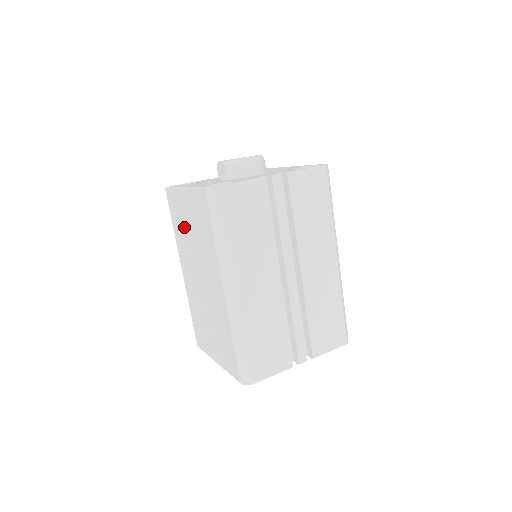
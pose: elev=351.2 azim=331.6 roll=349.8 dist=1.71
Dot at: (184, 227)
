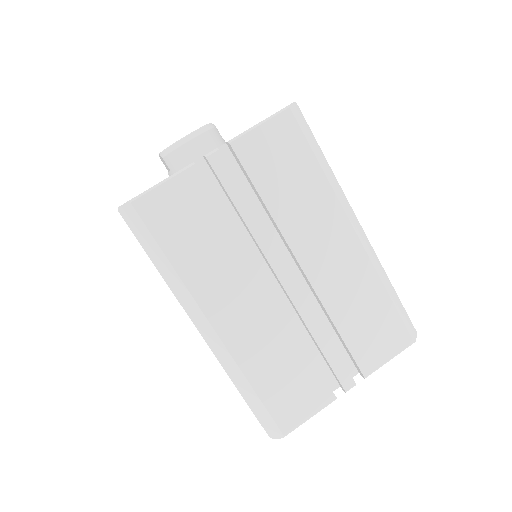
Dot at: occluded
